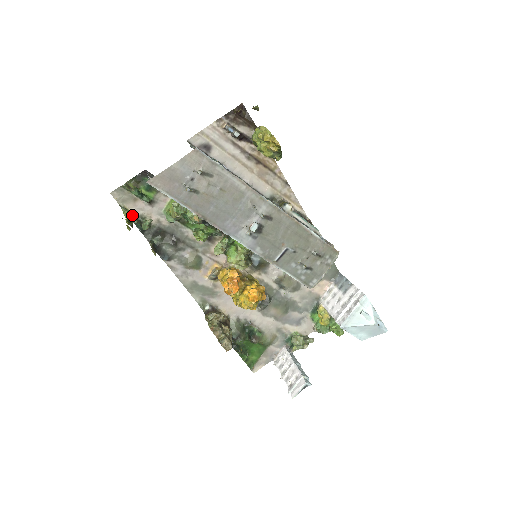
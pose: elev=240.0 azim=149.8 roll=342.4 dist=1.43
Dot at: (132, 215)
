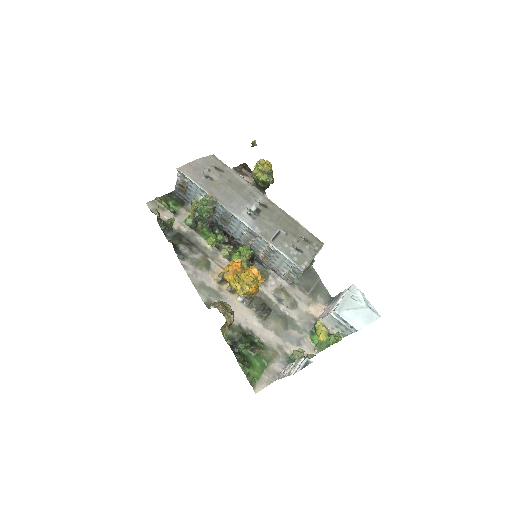
Dot at: (159, 219)
